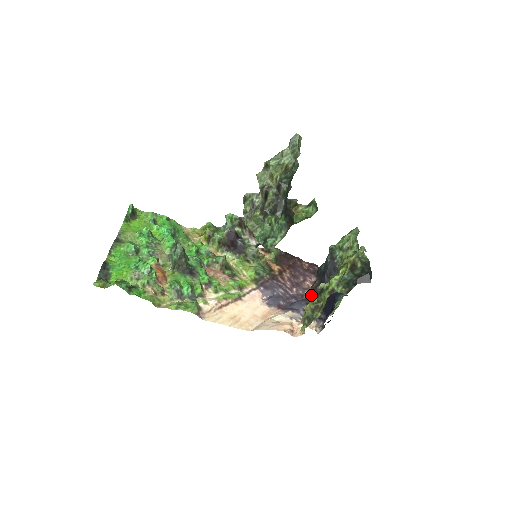
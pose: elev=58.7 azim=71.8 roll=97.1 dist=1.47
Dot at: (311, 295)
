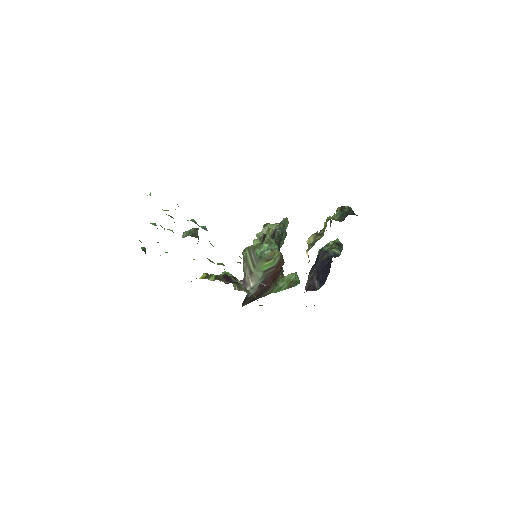
Dot at: (306, 289)
